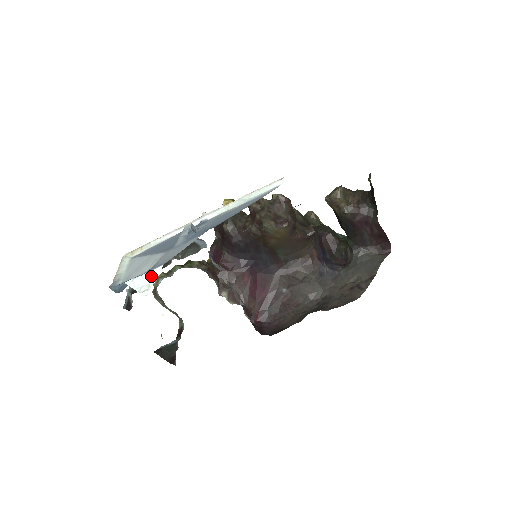
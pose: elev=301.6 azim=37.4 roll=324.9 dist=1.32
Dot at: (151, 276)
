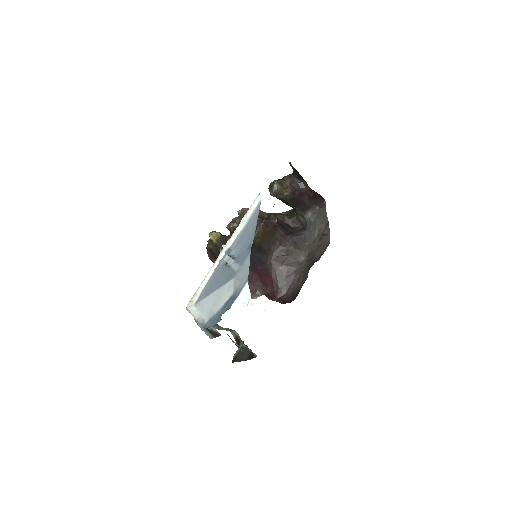
Dot at: (245, 293)
